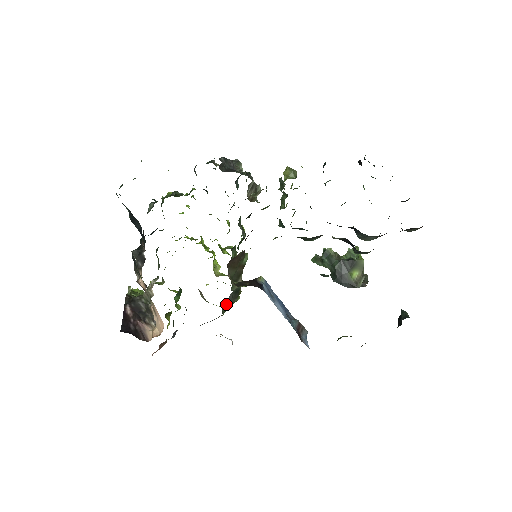
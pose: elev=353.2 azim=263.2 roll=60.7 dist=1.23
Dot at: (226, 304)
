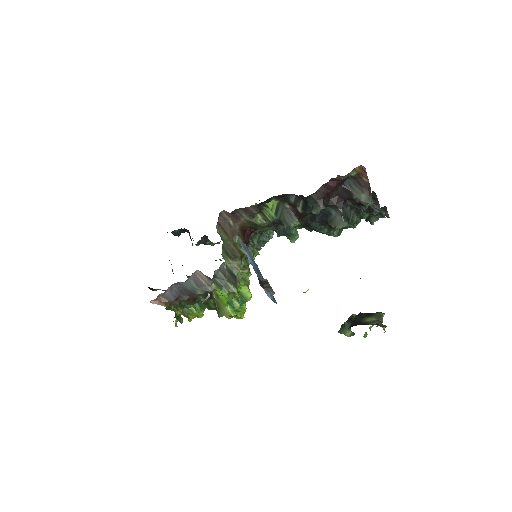
Dot at: (219, 277)
